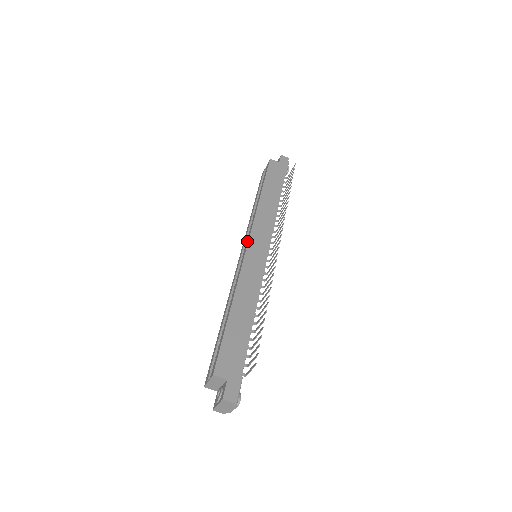
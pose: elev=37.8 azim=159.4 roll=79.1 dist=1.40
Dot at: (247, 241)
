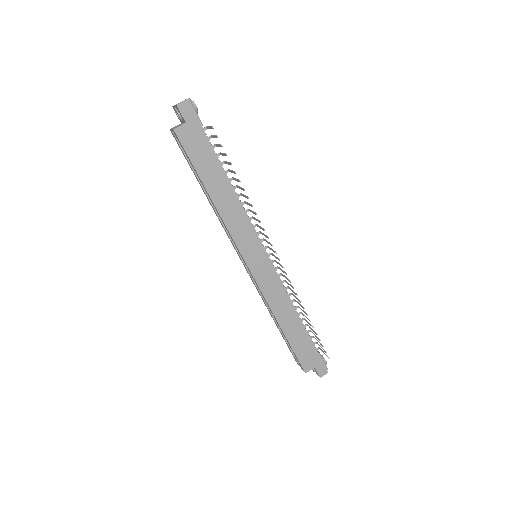
Dot at: occluded
